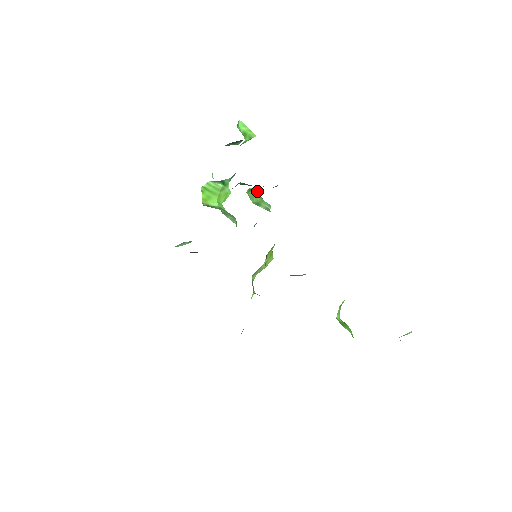
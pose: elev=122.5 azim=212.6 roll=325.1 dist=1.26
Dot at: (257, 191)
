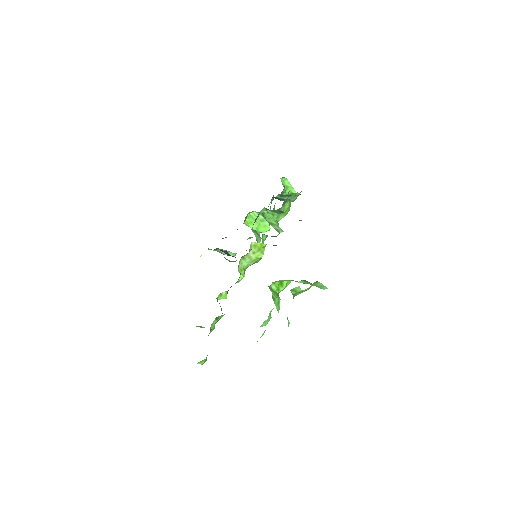
Dot at: (274, 216)
